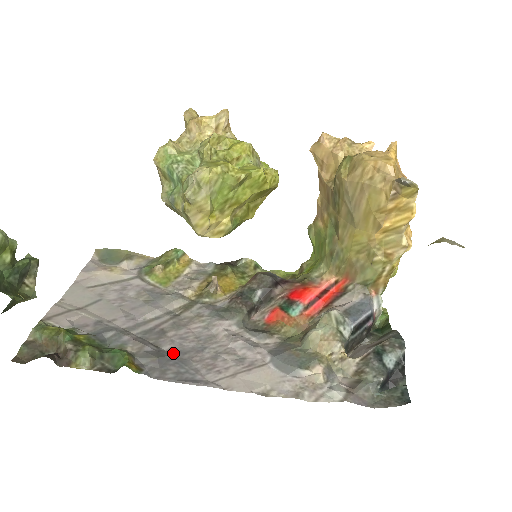
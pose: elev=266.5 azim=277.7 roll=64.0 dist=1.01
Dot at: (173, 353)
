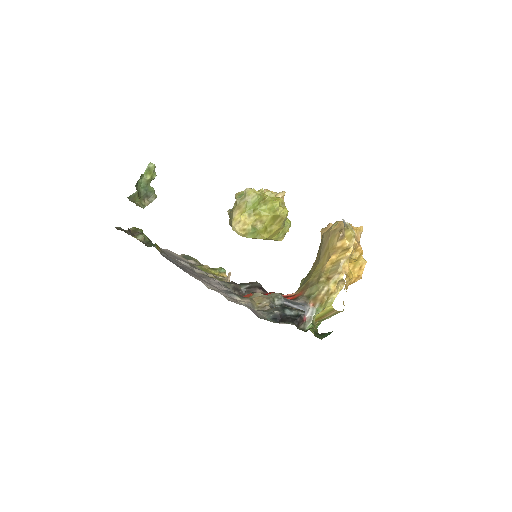
Dot at: occluded
